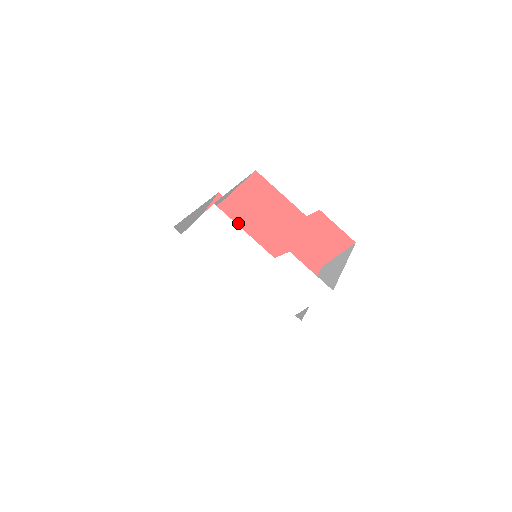
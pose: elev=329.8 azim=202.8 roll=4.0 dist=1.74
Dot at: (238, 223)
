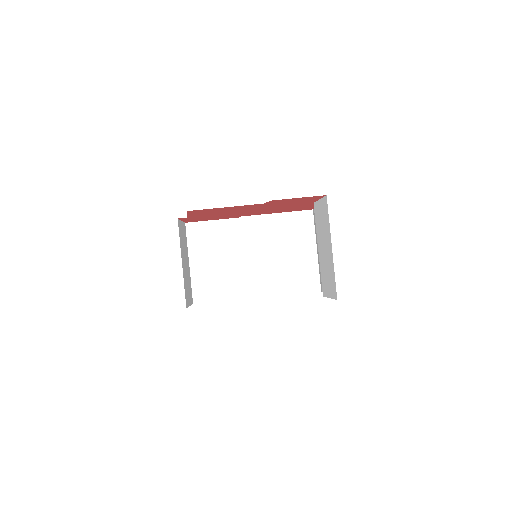
Dot at: (215, 216)
